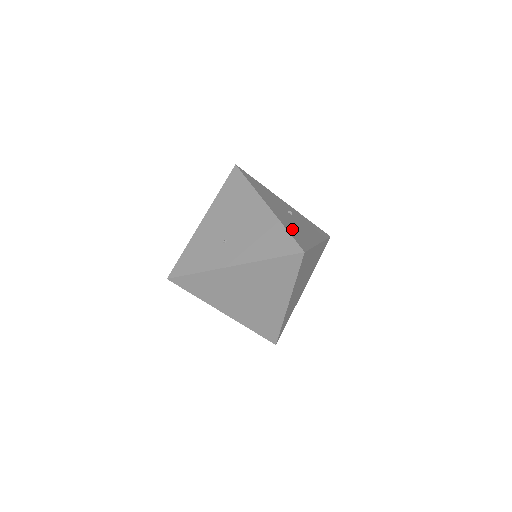
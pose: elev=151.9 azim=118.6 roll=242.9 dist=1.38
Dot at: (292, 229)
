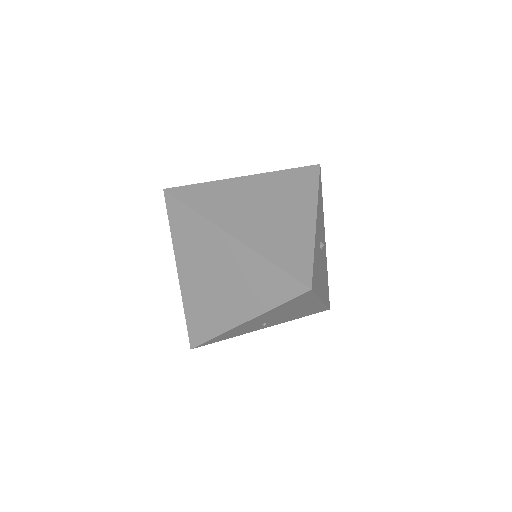
Dot at: (326, 290)
